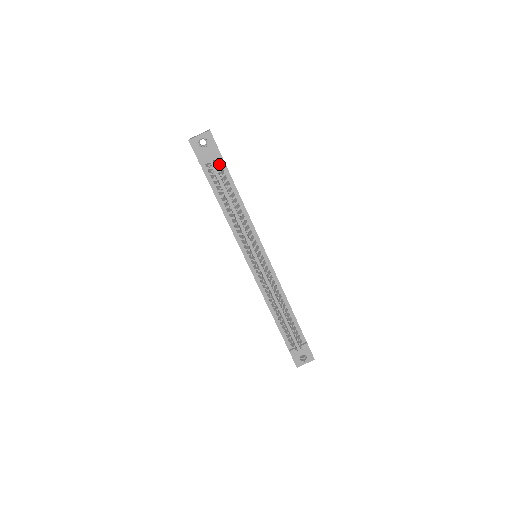
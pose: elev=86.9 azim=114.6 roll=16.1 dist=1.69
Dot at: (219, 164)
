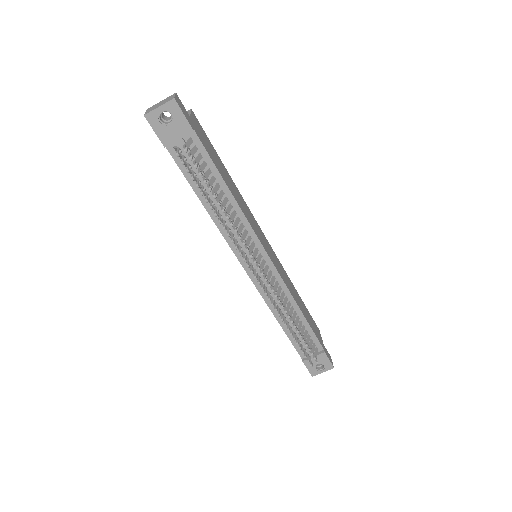
Dot at: (194, 145)
